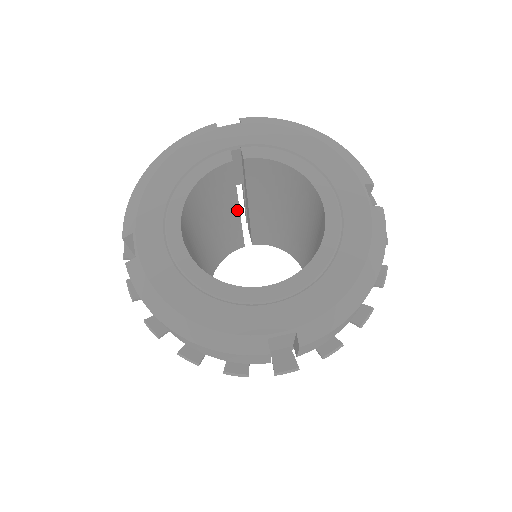
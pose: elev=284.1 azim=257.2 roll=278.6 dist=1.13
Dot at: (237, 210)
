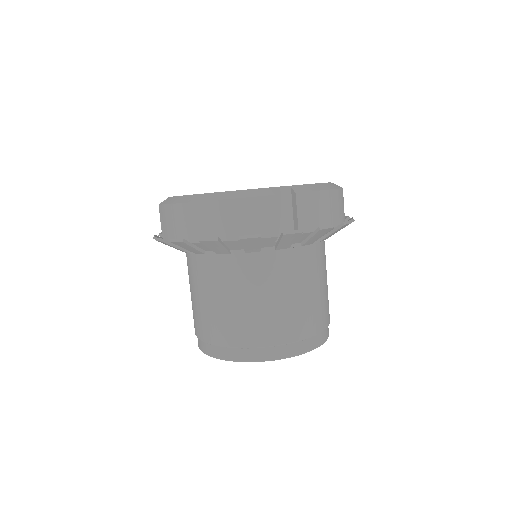
Dot at: occluded
